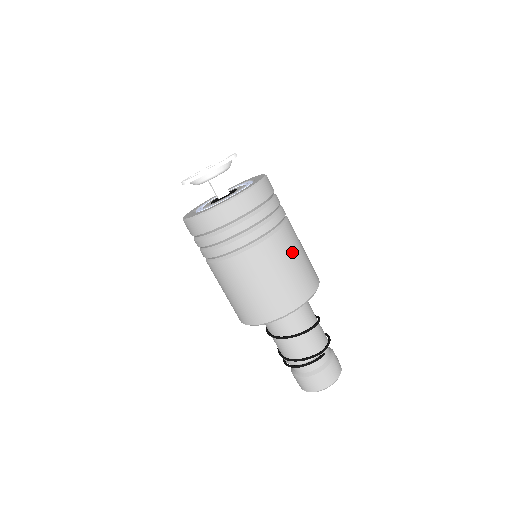
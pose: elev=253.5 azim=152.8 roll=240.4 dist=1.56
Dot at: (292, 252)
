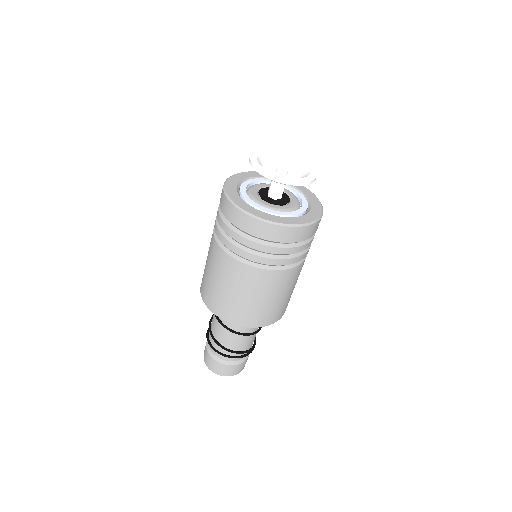
Dot at: occluded
